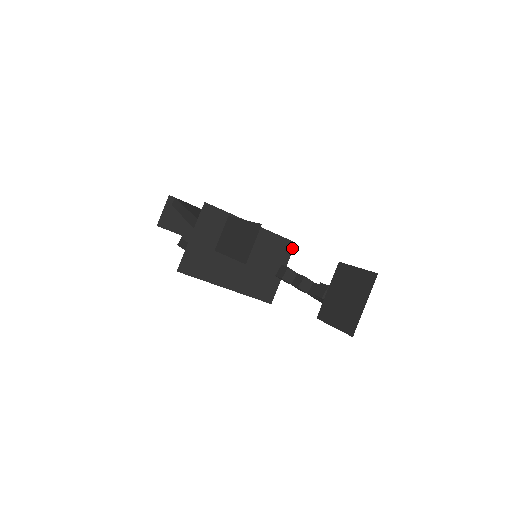
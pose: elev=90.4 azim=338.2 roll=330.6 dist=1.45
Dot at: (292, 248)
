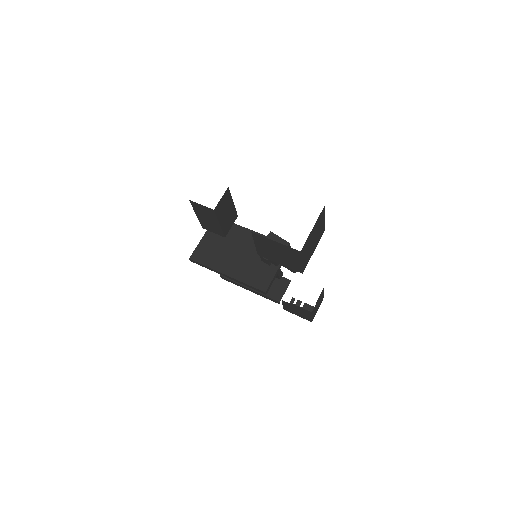
Dot at: occluded
